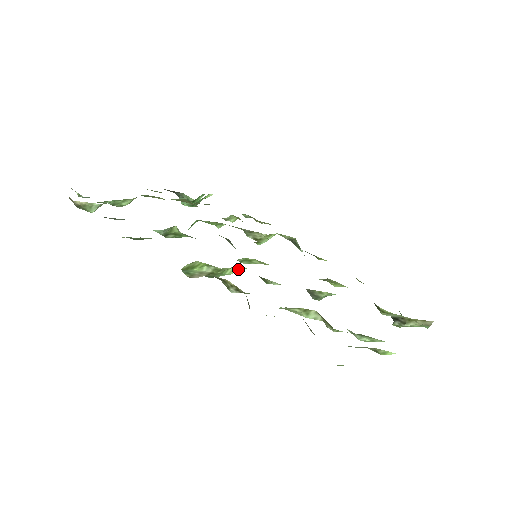
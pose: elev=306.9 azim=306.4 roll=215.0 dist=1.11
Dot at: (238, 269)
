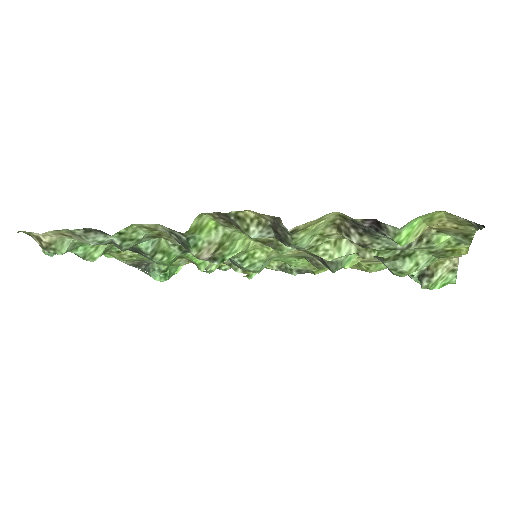
Dot at: (246, 244)
